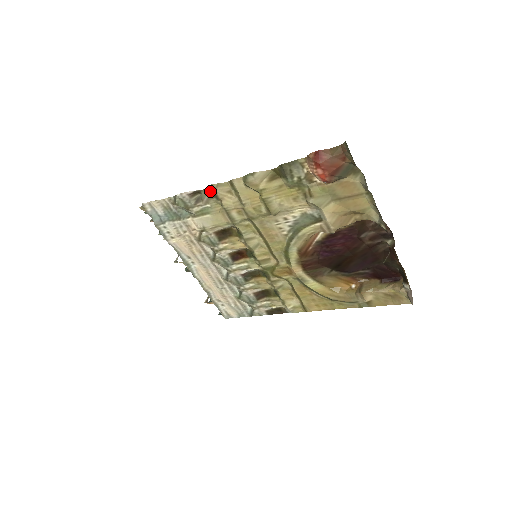
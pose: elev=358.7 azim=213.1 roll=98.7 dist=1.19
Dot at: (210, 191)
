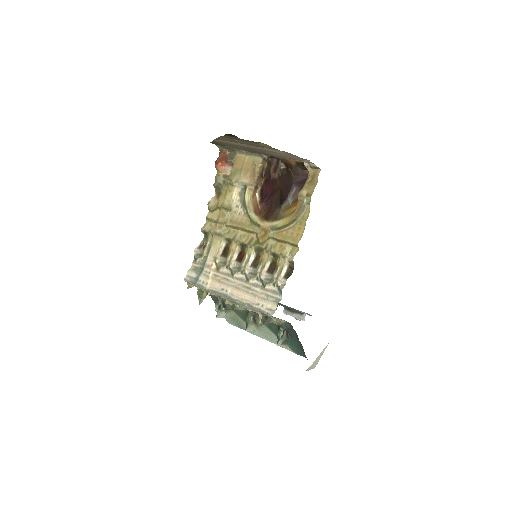
Dot at: (205, 236)
